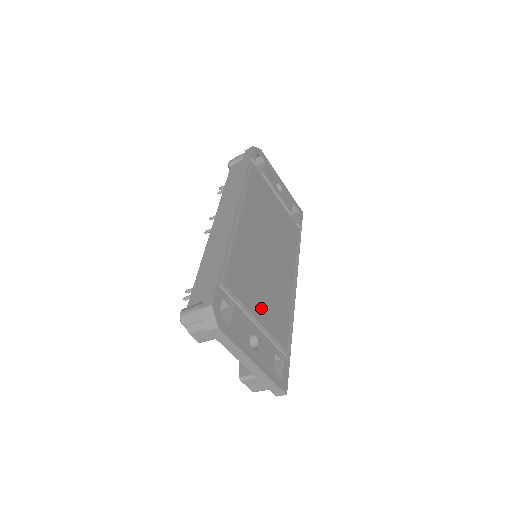
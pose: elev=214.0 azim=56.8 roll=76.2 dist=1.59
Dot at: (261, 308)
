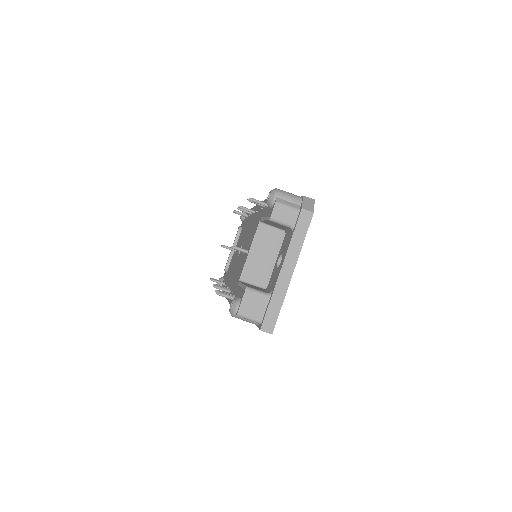
Dot at: occluded
